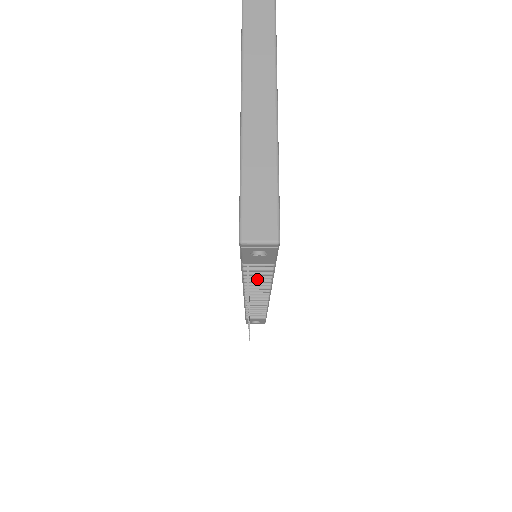
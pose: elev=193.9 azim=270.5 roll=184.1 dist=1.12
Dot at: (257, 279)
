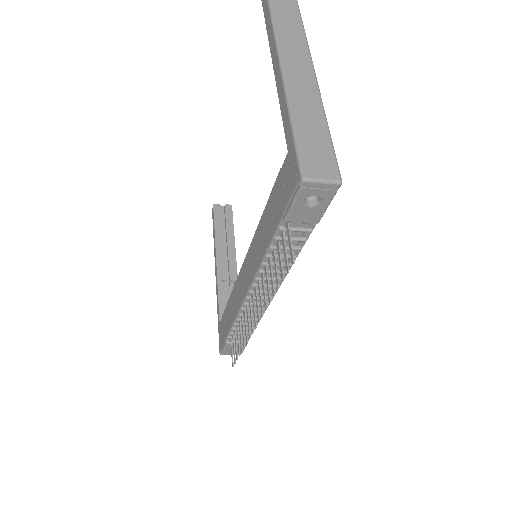
Dot at: (277, 262)
